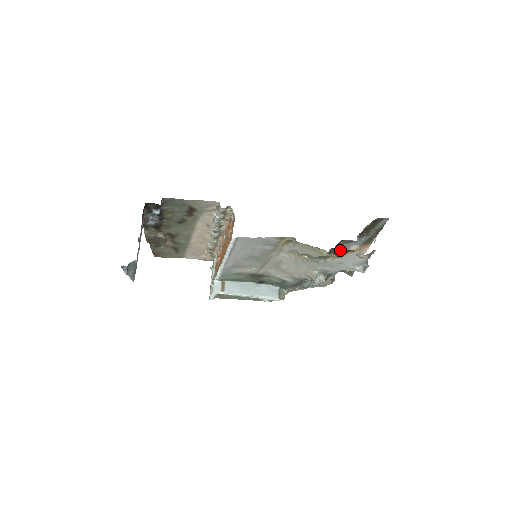
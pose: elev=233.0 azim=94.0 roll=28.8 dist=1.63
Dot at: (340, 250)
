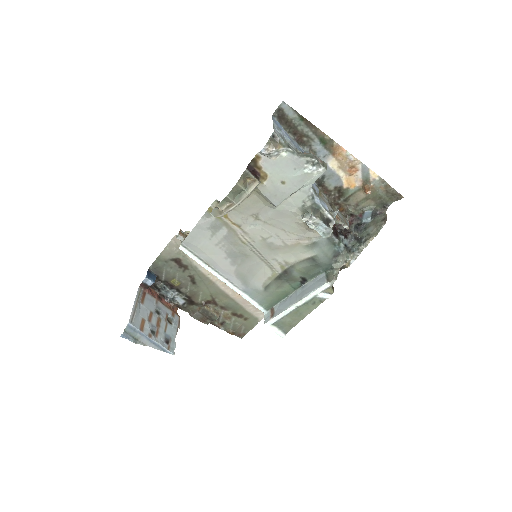
Dot at: (330, 181)
